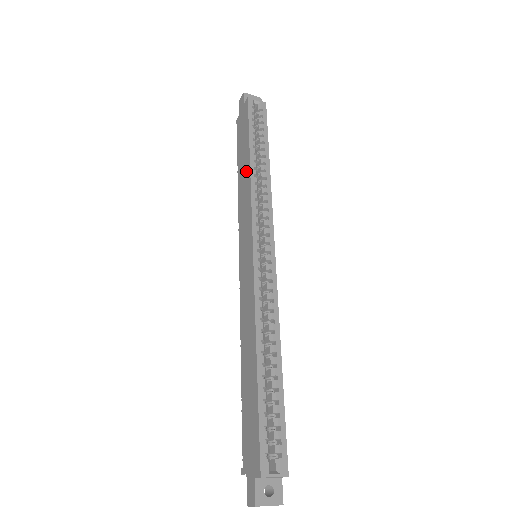
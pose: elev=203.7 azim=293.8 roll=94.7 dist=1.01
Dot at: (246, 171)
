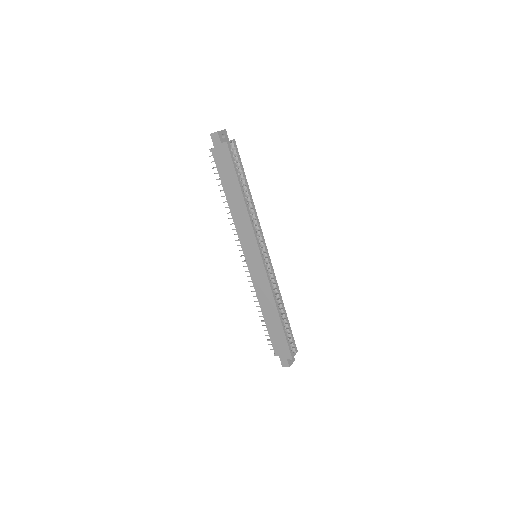
Dot at: (240, 204)
